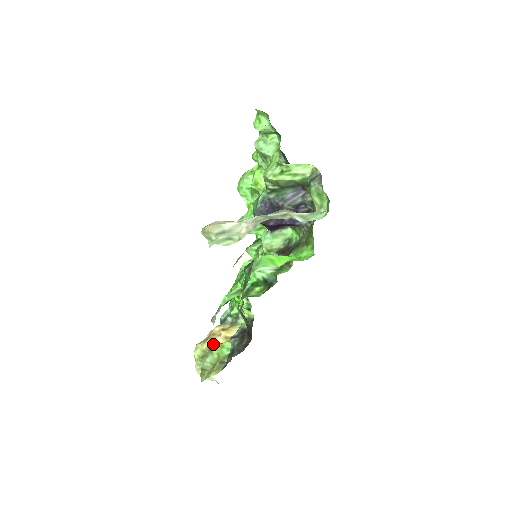
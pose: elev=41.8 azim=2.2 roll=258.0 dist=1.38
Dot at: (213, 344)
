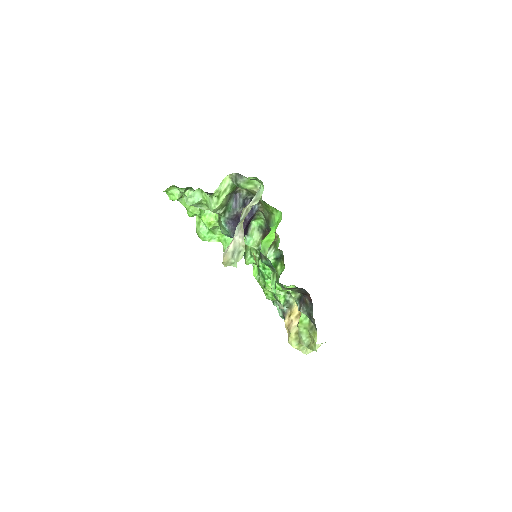
Dot at: (295, 329)
